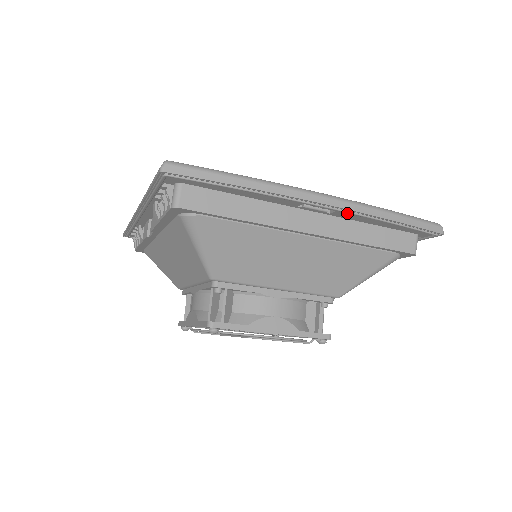
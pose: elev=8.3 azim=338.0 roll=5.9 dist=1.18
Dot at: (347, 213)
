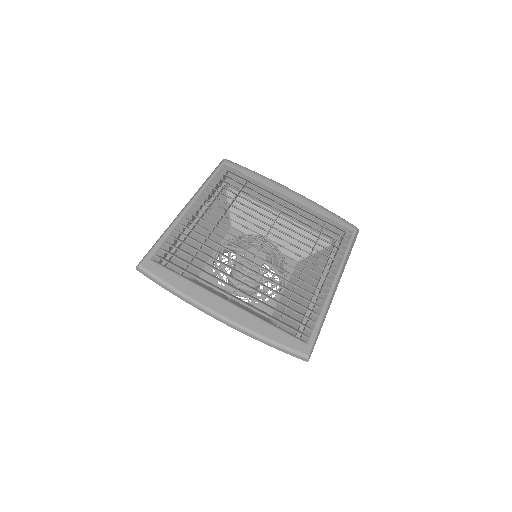
Dot at: occluded
